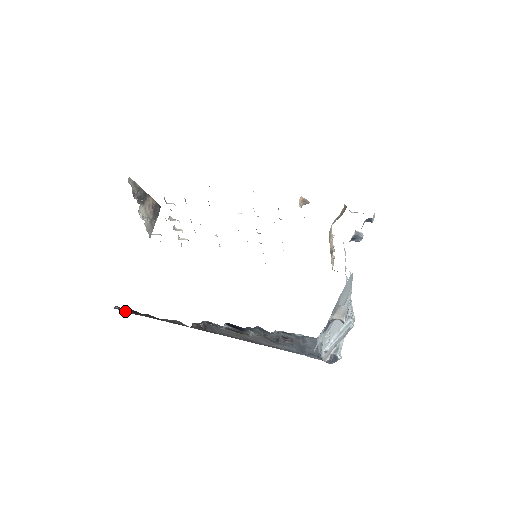
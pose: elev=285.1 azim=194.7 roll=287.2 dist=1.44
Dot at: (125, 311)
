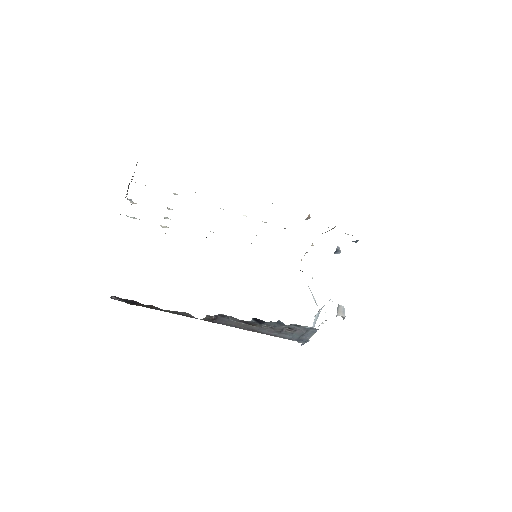
Dot at: (122, 301)
